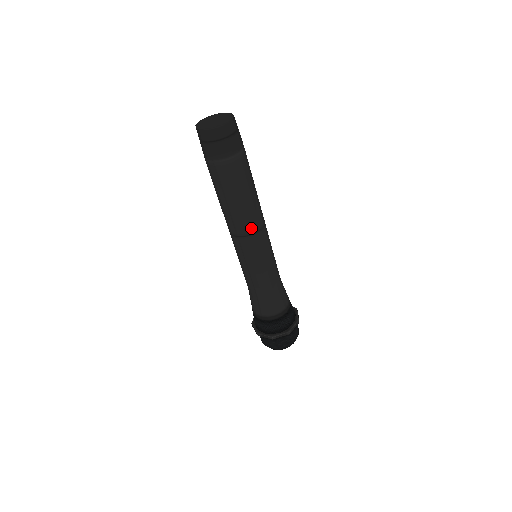
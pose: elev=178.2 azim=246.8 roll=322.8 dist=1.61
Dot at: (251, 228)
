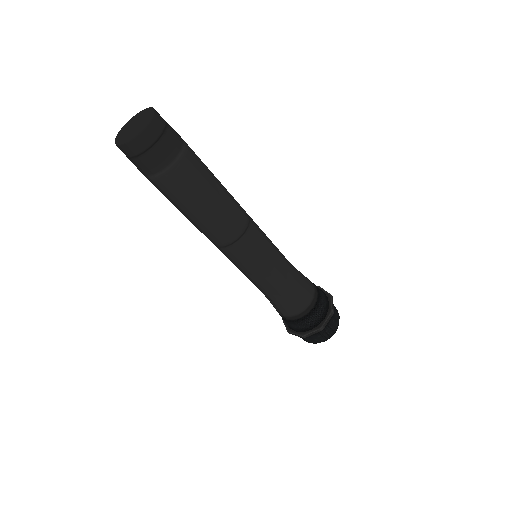
Dot at: (230, 236)
